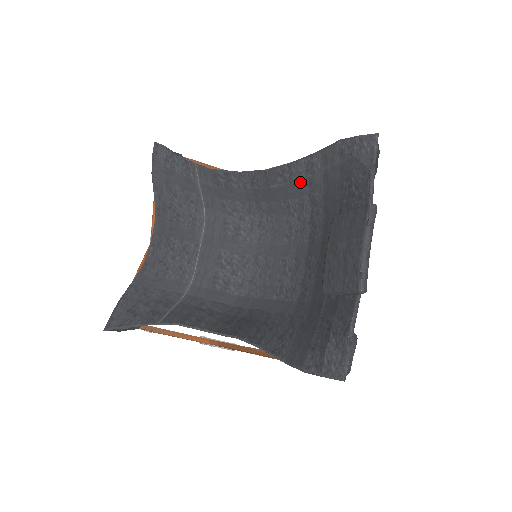
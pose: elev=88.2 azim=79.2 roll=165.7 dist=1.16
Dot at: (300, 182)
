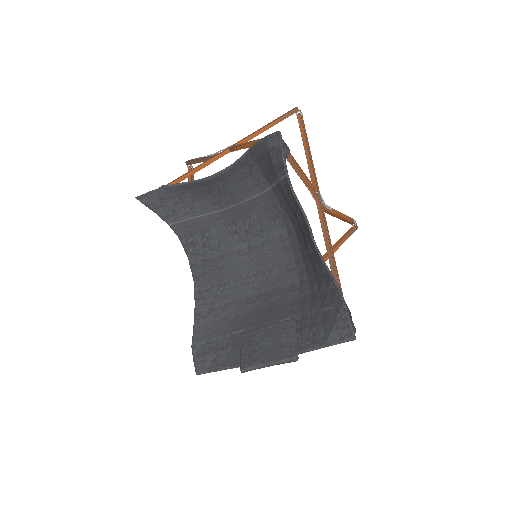
Dot at: (318, 270)
